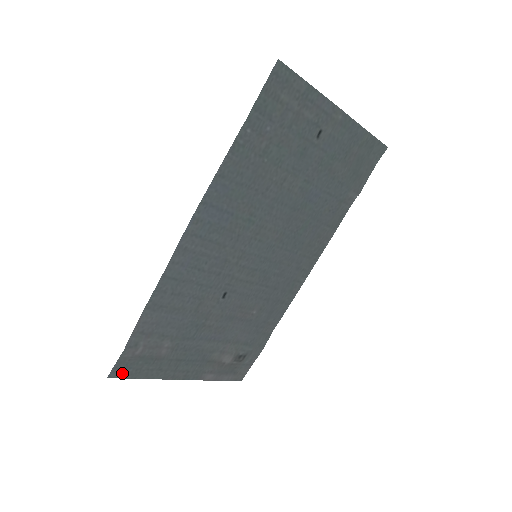
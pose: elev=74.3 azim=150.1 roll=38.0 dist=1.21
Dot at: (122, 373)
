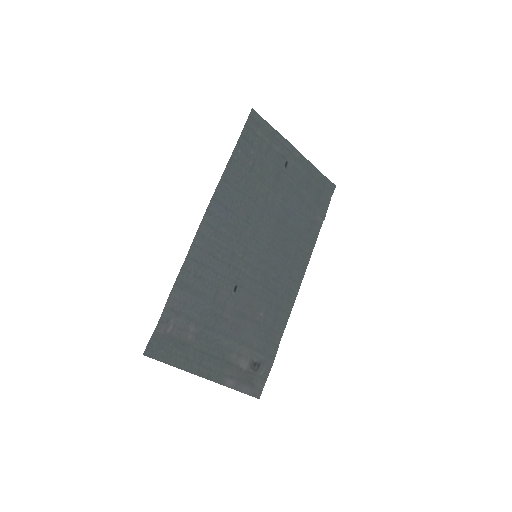
Dot at: (155, 353)
